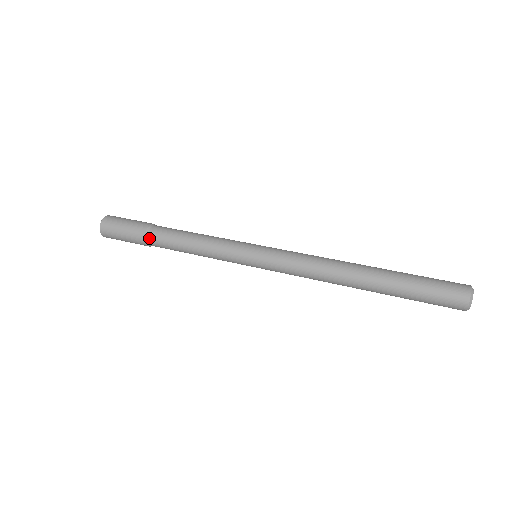
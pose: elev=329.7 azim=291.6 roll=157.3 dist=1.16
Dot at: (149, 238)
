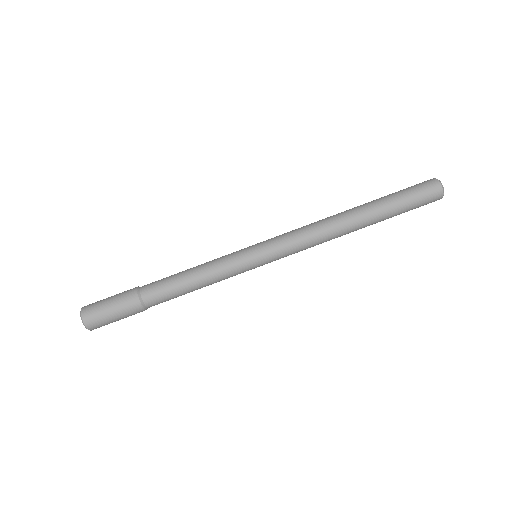
Dot at: occluded
